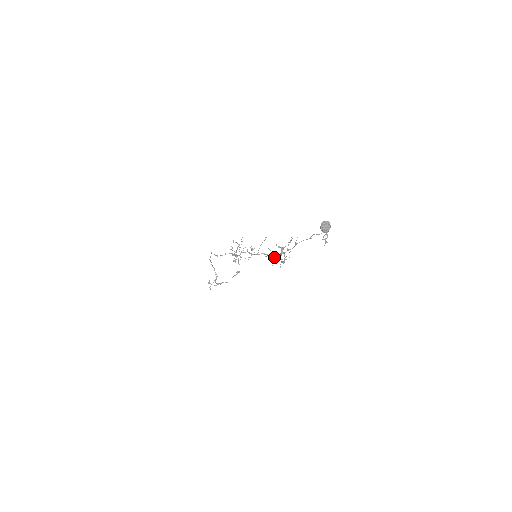
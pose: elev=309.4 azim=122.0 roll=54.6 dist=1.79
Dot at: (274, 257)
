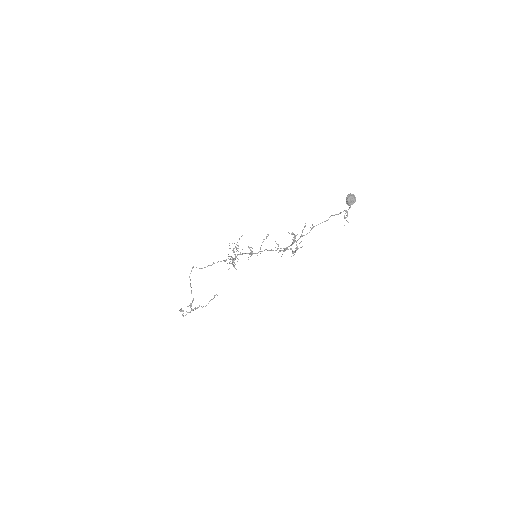
Dot at: occluded
